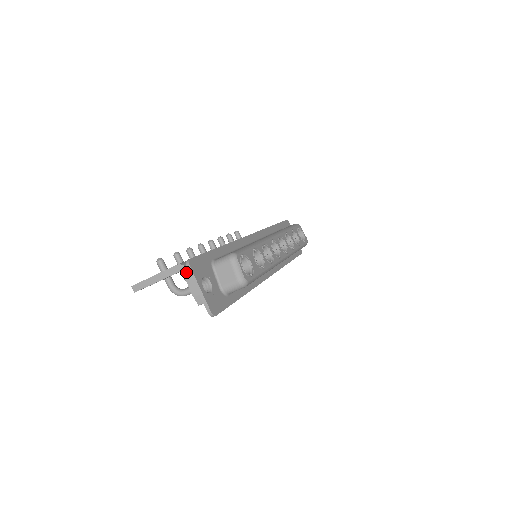
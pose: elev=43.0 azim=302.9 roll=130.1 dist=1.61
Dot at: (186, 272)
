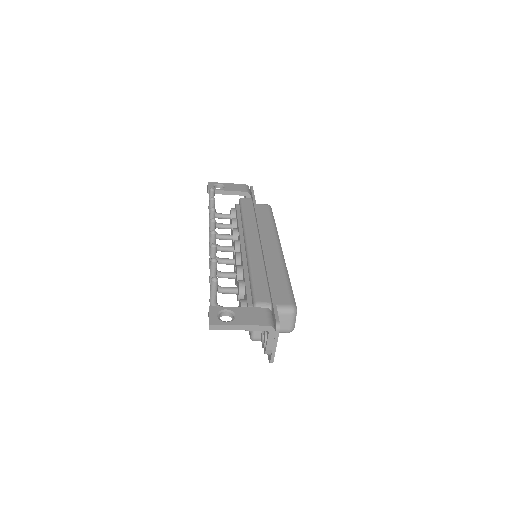
Dot at: (273, 333)
